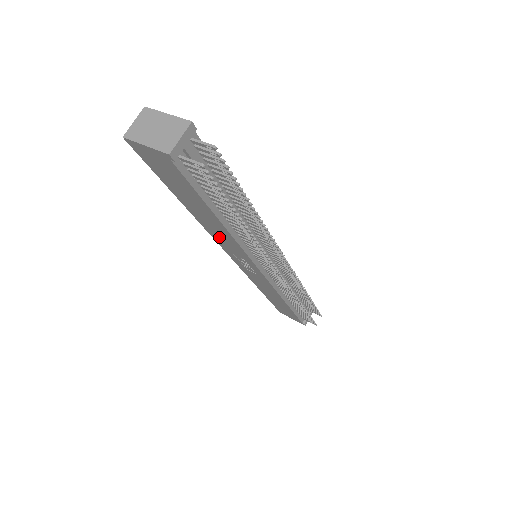
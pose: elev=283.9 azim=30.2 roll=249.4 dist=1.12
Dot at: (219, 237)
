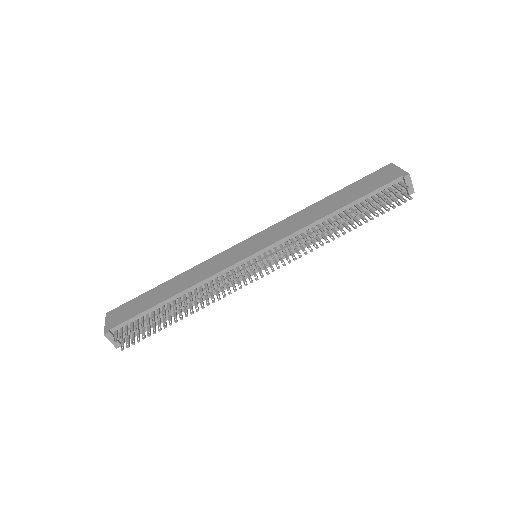
Dot at: occluded
